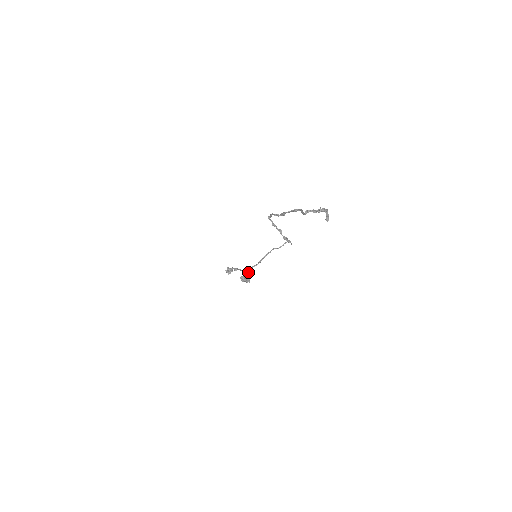
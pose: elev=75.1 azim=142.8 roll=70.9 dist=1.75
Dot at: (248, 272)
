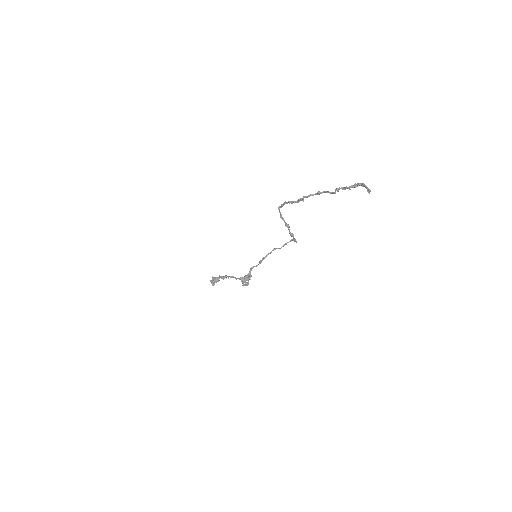
Dot at: (249, 272)
